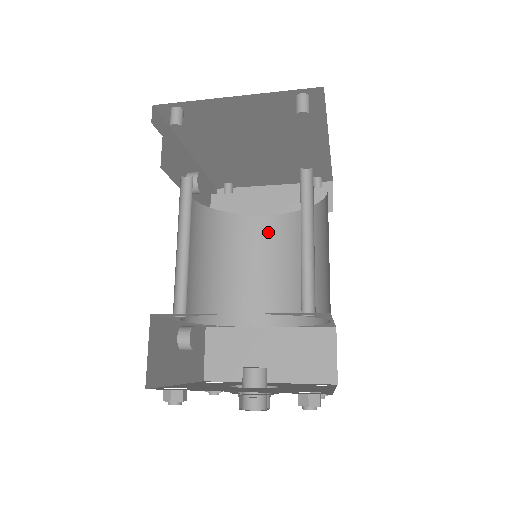
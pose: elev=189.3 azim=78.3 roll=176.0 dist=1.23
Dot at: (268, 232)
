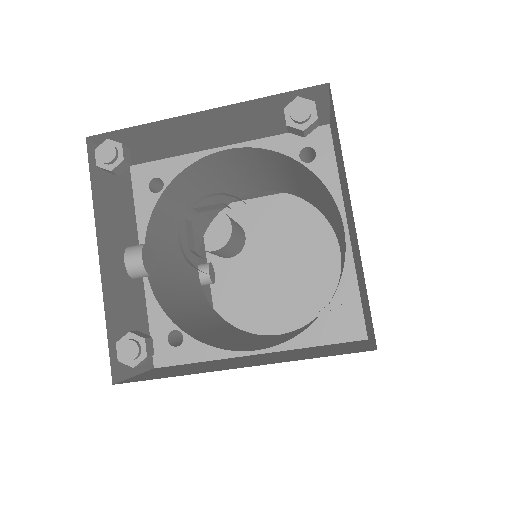
Dot at: occluded
